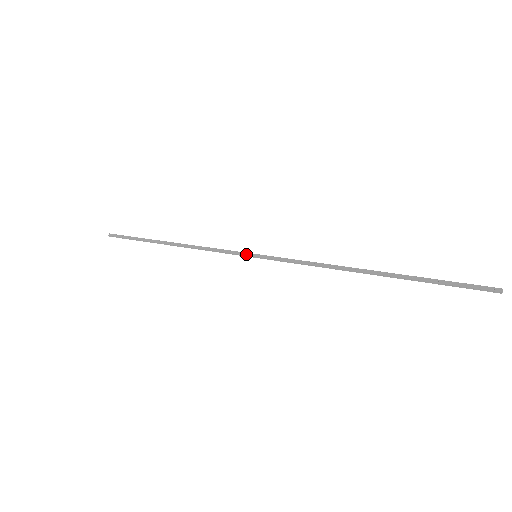
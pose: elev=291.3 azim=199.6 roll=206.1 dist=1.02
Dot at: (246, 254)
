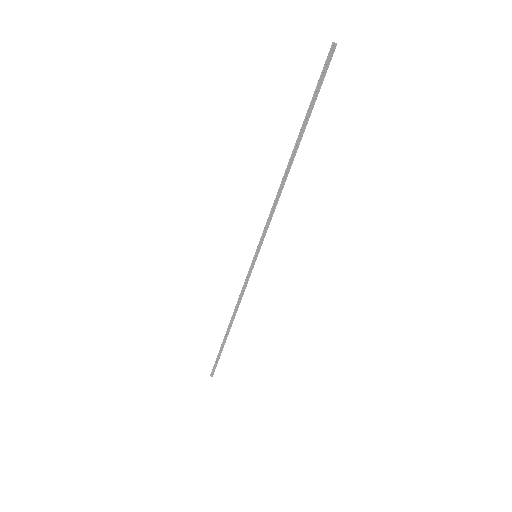
Dot at: (252, 263)
